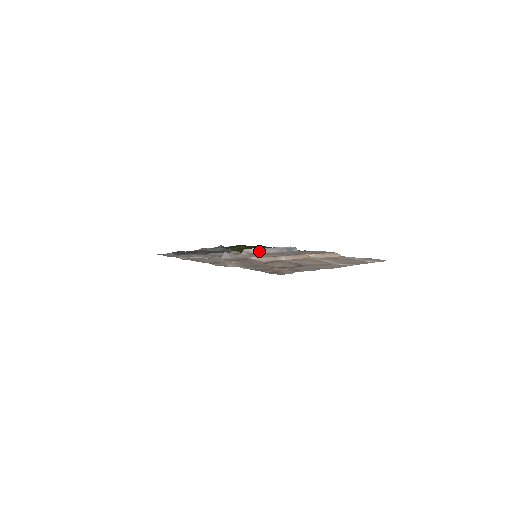
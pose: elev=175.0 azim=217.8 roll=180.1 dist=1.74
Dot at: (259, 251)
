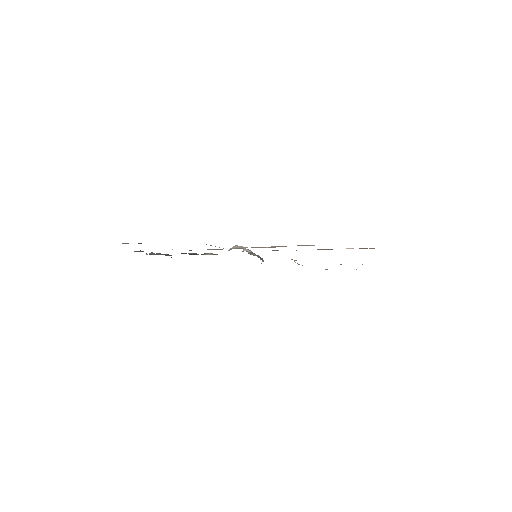
Dot at: (250, 253)
